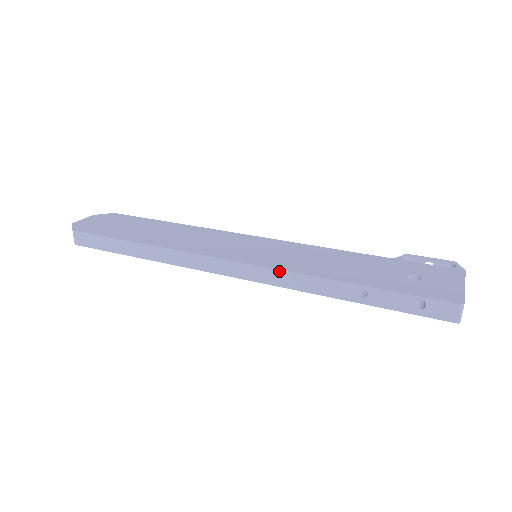
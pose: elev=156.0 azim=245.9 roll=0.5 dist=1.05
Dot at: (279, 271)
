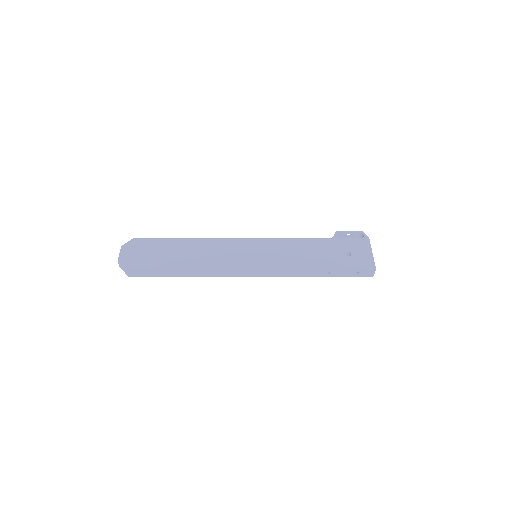
Dot at: (280, 271)
